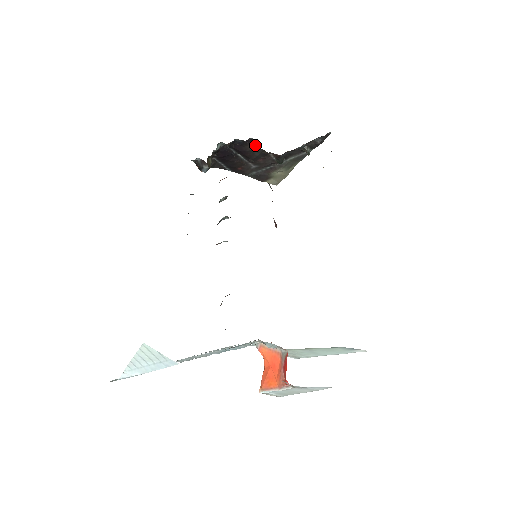
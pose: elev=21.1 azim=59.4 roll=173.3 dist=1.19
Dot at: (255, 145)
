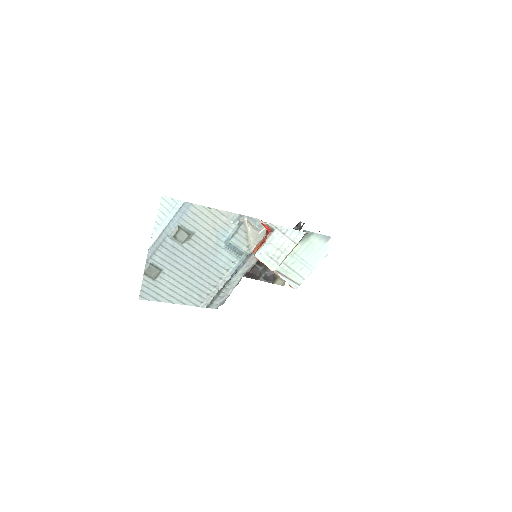
Dot at: occluded
